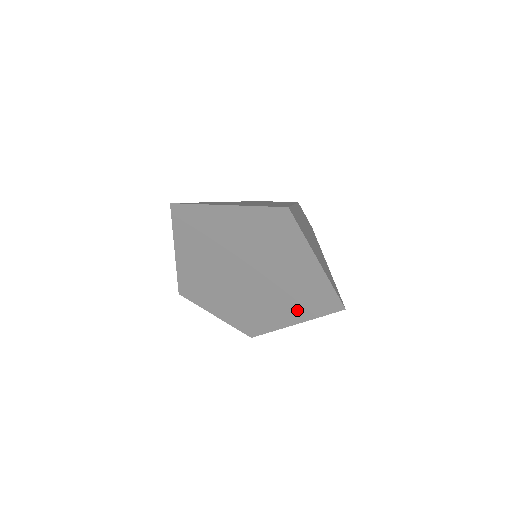
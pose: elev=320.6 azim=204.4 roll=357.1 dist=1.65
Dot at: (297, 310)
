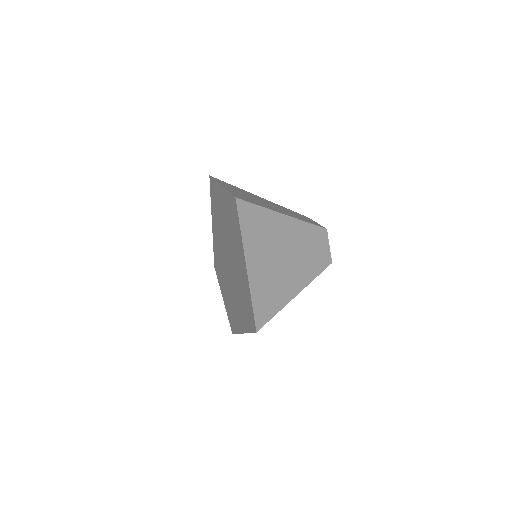
Dot at: (243, 317)
